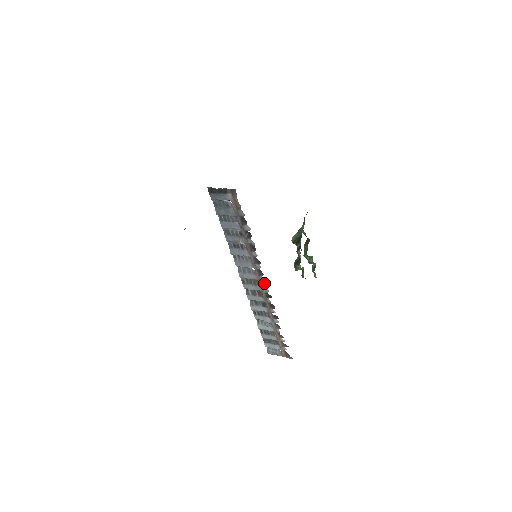
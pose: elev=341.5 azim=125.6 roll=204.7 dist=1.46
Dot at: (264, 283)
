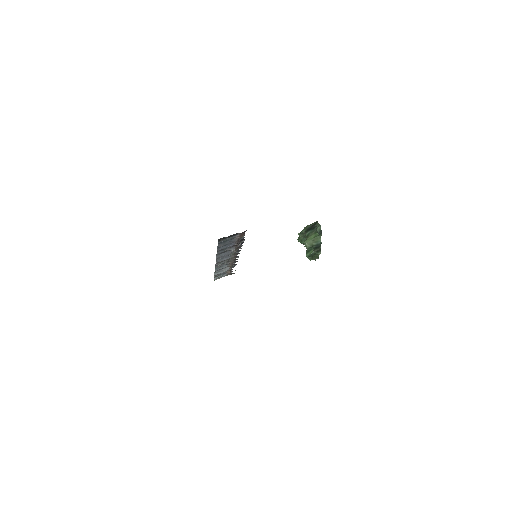
Dot at: (237, 256)
